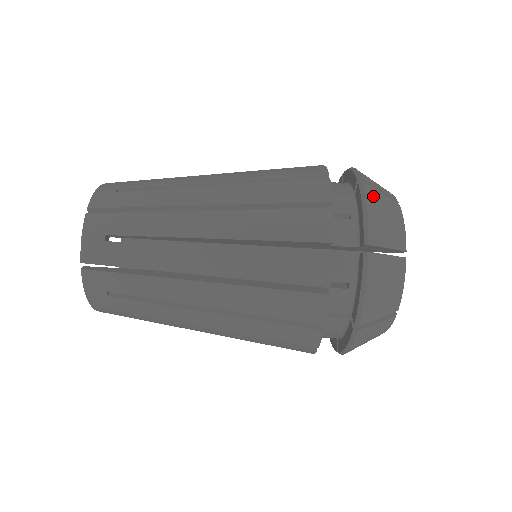
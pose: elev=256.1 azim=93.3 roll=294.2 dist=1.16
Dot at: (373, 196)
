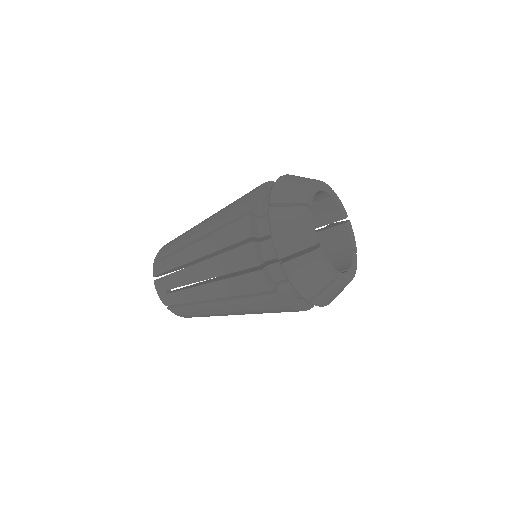
Dot at: (294, 272)
